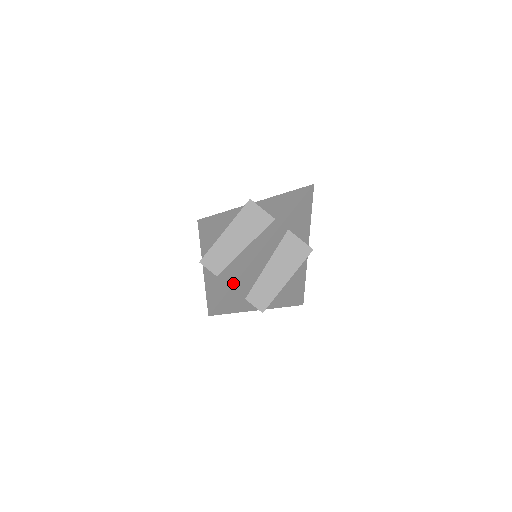
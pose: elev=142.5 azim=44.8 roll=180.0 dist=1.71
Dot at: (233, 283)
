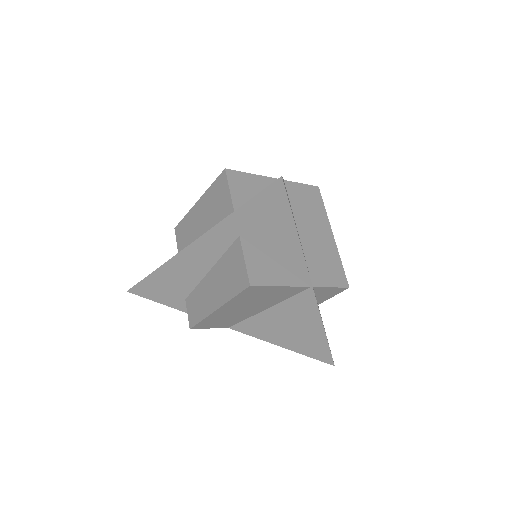
Dot at: occluded
